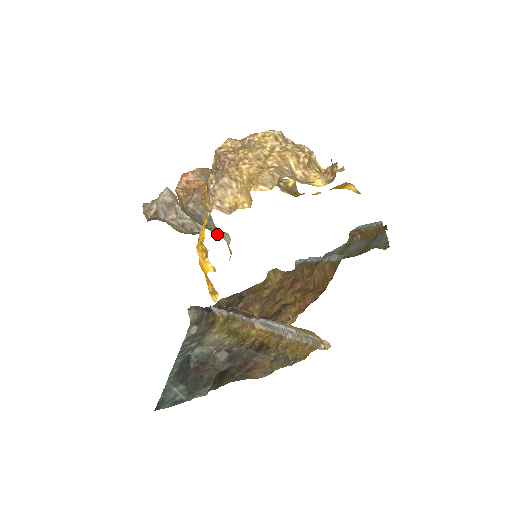
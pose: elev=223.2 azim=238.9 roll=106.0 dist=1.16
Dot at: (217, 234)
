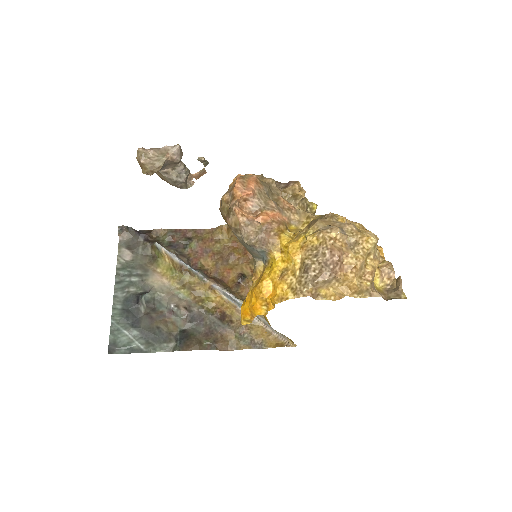
Dot at: (253, 256)
